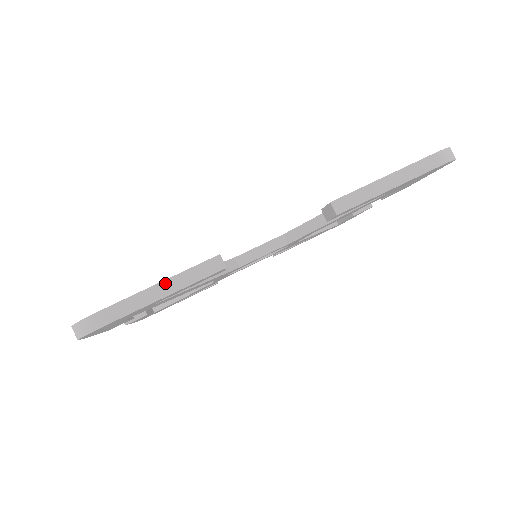
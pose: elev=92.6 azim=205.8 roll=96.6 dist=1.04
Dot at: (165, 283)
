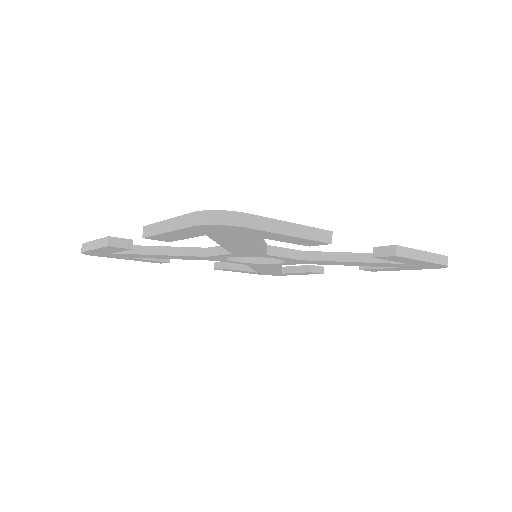
Dot at: (295, 226)
